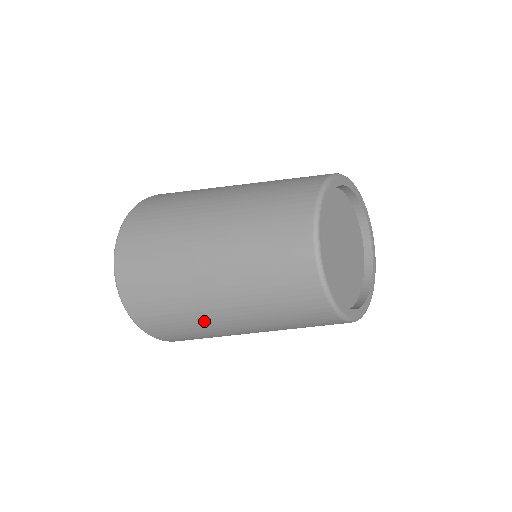
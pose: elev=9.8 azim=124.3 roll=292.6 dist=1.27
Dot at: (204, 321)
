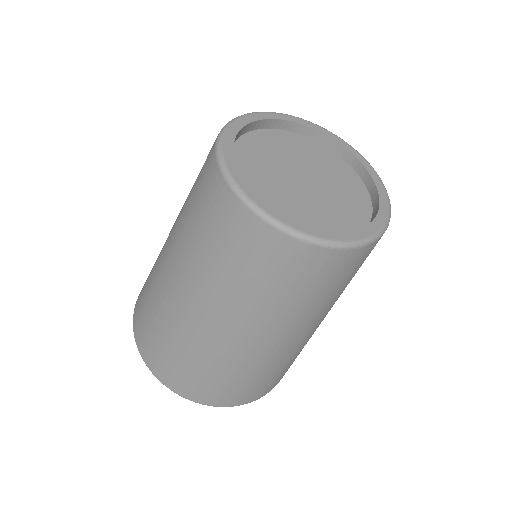
Dot at: (275, 358)
